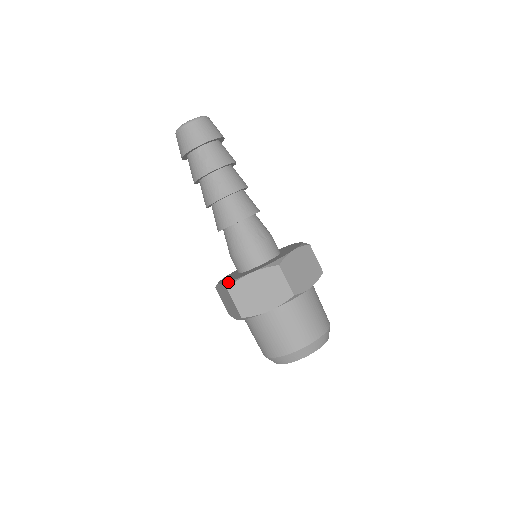
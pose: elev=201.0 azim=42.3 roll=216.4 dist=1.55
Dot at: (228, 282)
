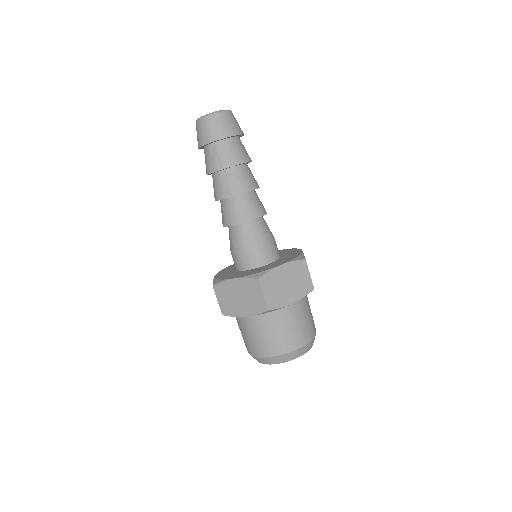
Dot at: (217, 279)
